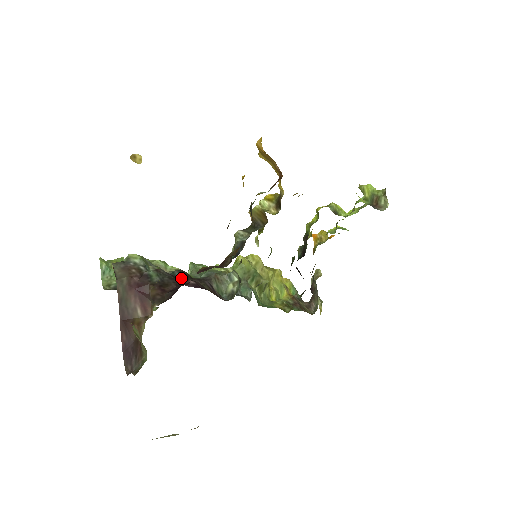
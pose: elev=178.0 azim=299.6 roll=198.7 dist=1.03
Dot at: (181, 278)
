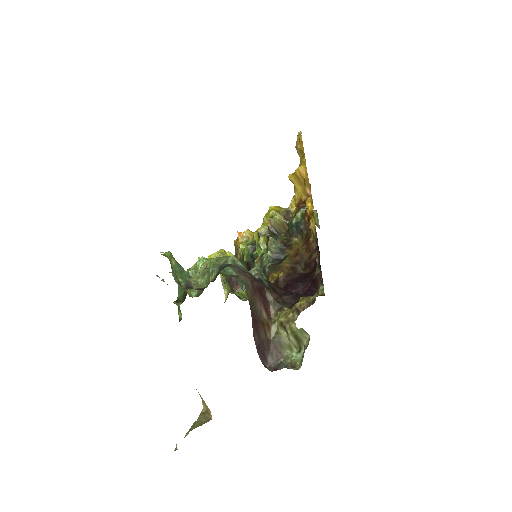
Dot at: occluded
